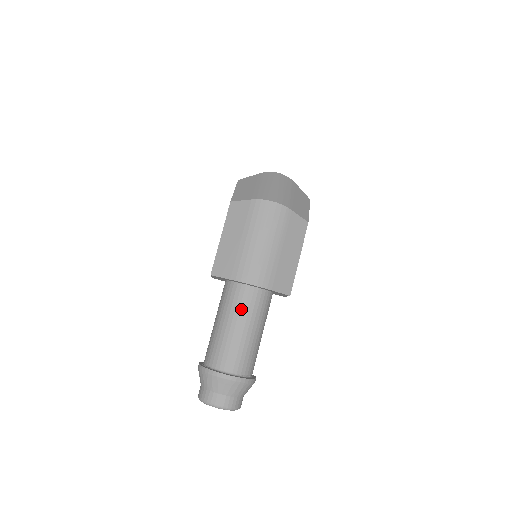
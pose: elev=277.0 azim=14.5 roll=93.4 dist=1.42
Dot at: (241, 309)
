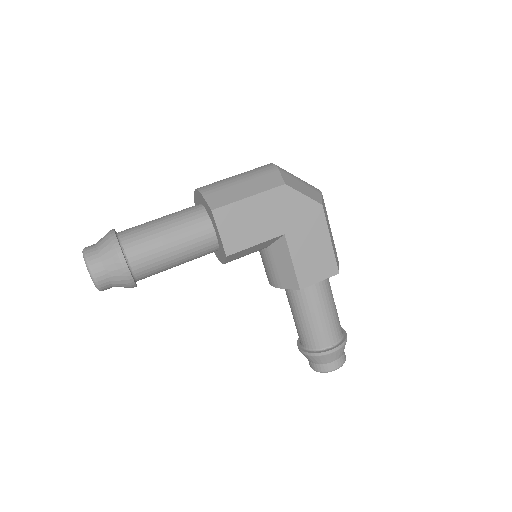
Dot at: (178, 211)
